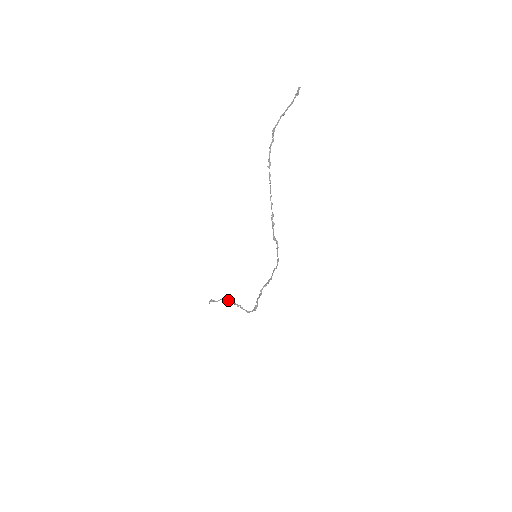
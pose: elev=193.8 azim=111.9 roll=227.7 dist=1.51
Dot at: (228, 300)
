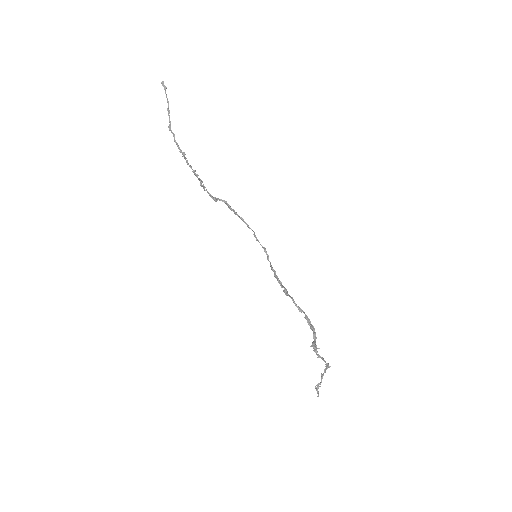
Dot at: (326, 367)
